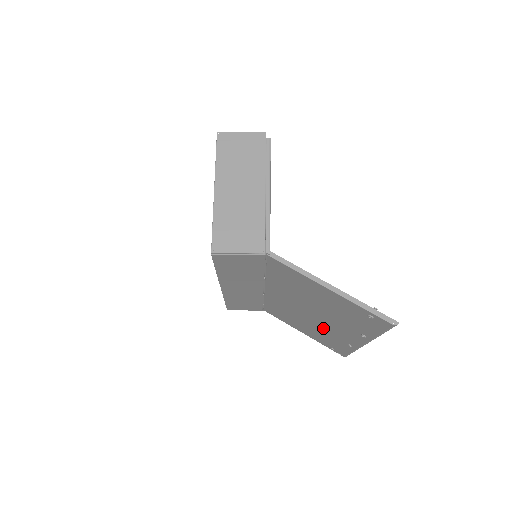
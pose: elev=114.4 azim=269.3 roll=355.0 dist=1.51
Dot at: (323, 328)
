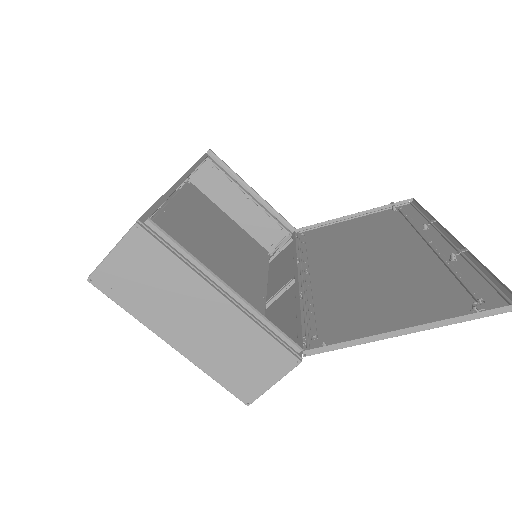
Dot at: (385, 243)
